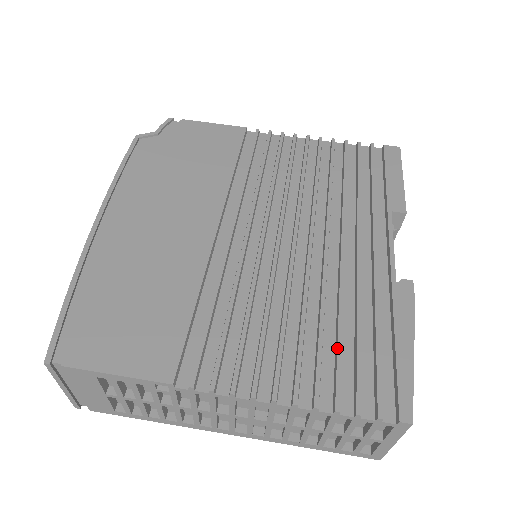
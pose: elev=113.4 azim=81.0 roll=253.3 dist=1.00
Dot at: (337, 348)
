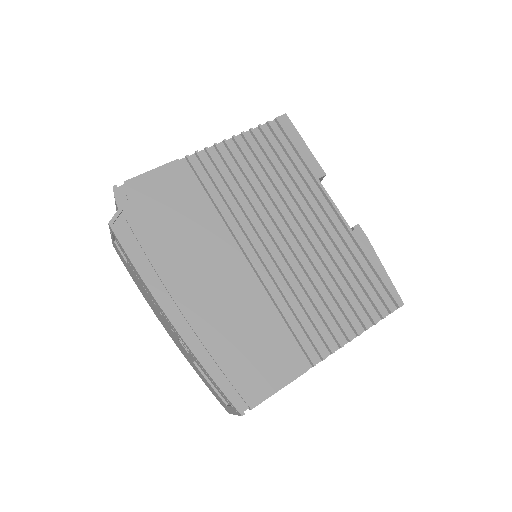
Dot at: (355, 292)
